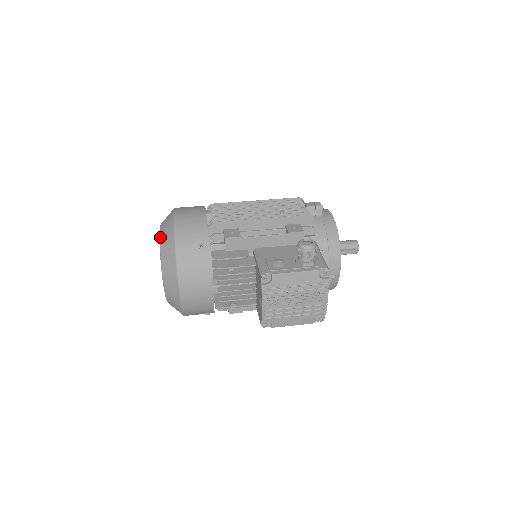
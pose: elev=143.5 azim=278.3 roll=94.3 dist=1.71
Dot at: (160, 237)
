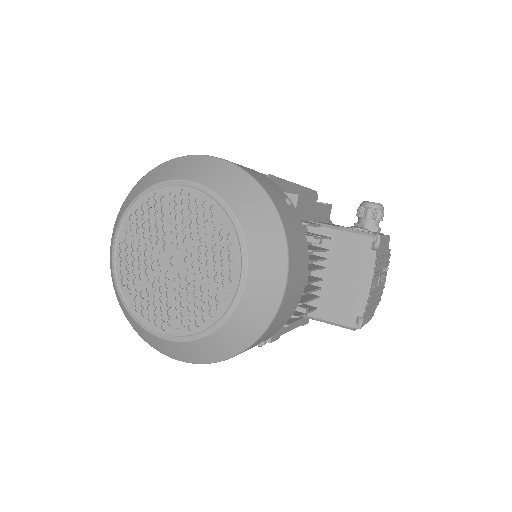
Dot at: (212, 188)
